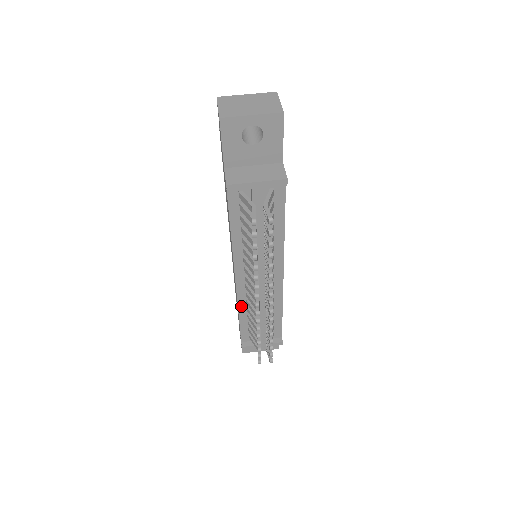
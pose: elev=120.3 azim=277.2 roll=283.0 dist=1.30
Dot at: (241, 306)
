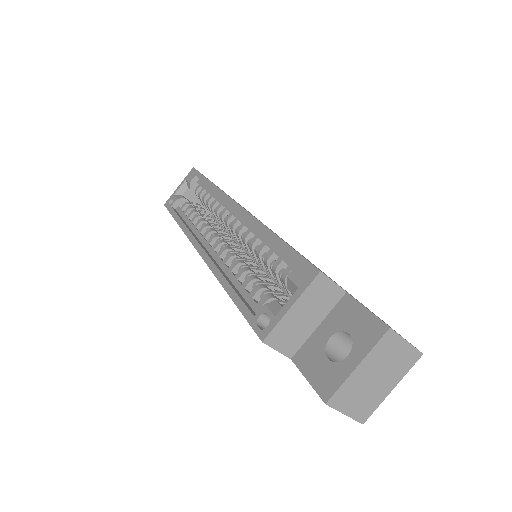
Dot at: occluded
